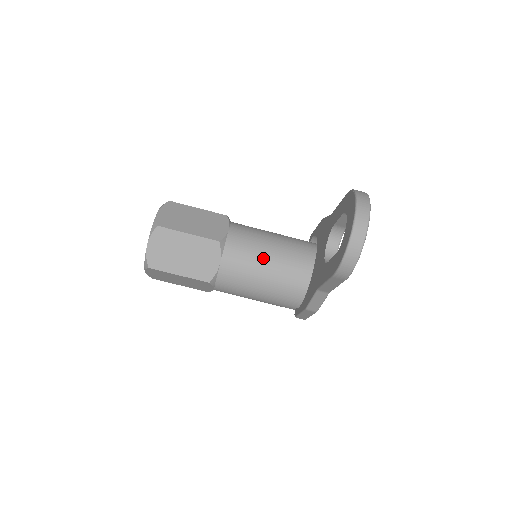
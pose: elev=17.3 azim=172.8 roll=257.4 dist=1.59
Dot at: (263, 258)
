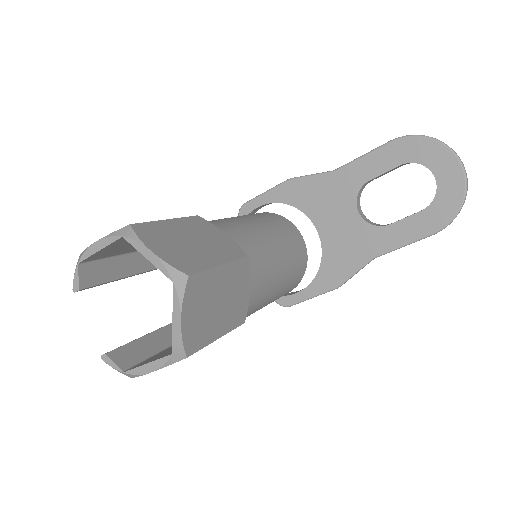
Dot at: (274, 254)
